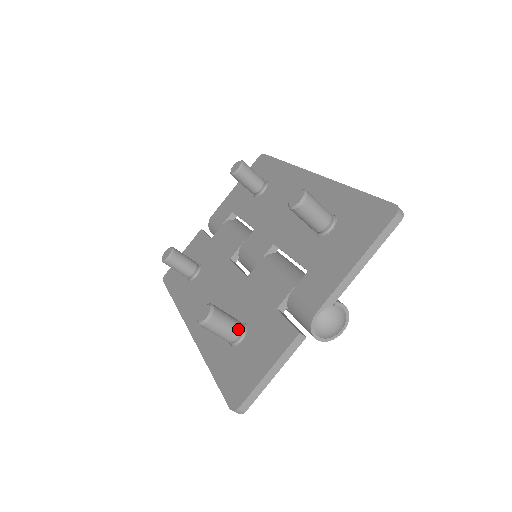
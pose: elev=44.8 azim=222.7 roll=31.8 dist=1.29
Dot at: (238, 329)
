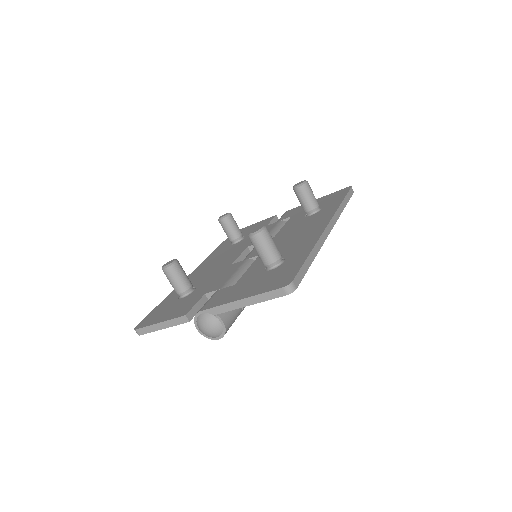
Dot at: (183, 289)
